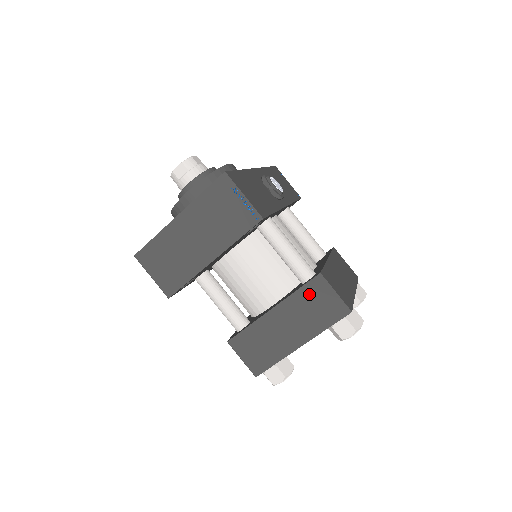
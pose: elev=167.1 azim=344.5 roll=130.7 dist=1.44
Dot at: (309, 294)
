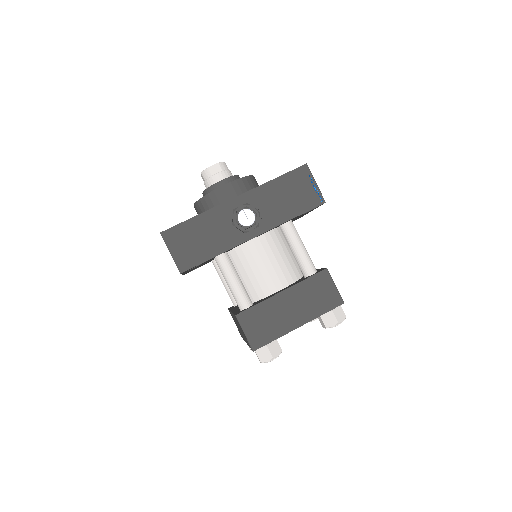
Dot at: occluded
